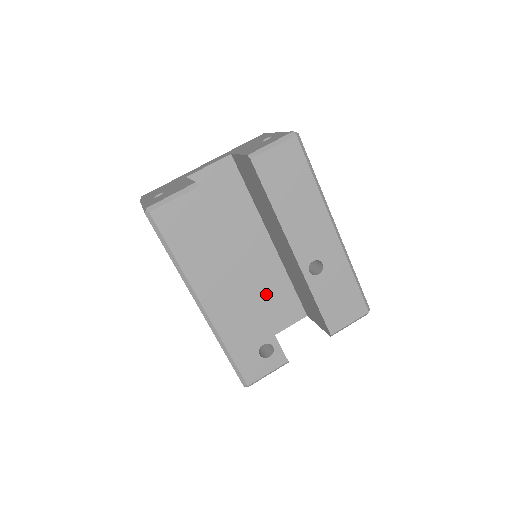
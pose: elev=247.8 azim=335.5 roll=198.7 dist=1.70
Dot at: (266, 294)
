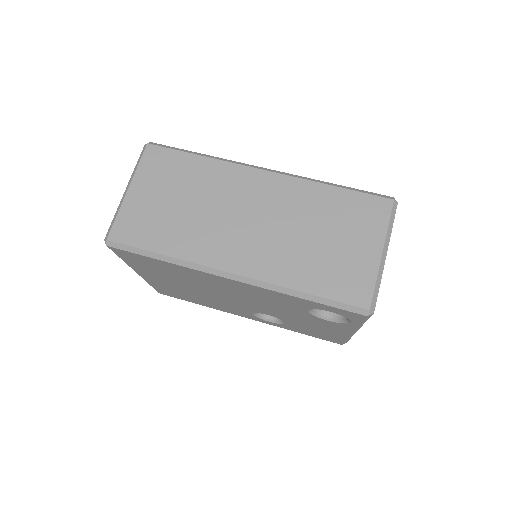
Dot at: occluded
